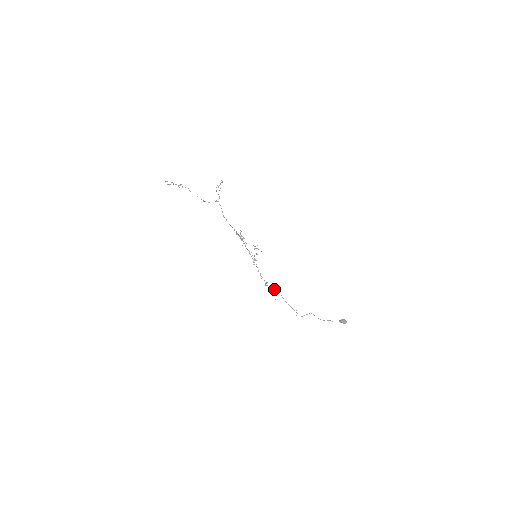
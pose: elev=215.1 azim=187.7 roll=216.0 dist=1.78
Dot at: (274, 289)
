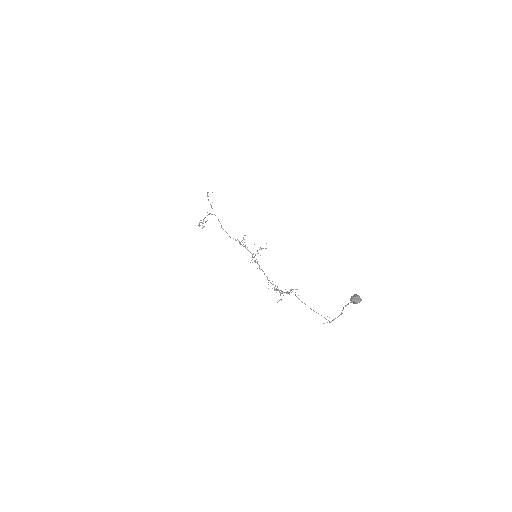
Dot at: (287, 292)
